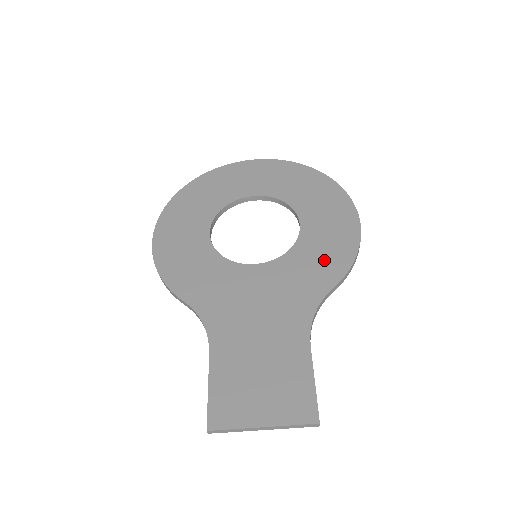
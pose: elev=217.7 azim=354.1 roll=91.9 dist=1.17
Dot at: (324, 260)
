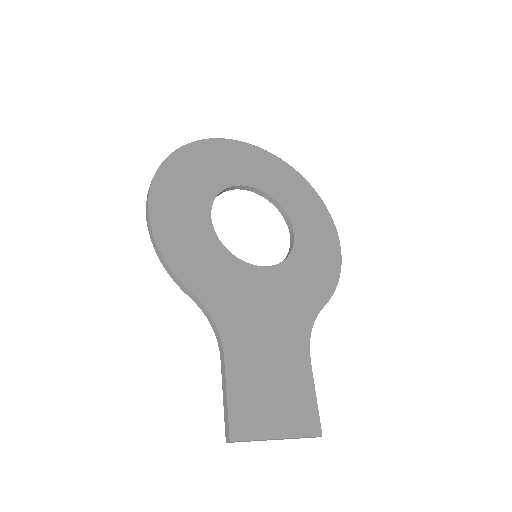
Dot at: (316, 276)
